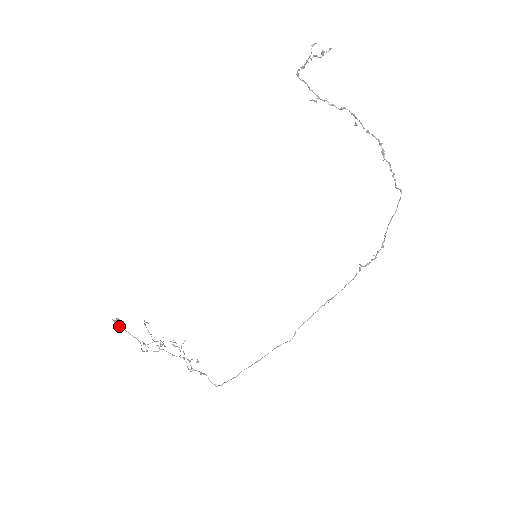
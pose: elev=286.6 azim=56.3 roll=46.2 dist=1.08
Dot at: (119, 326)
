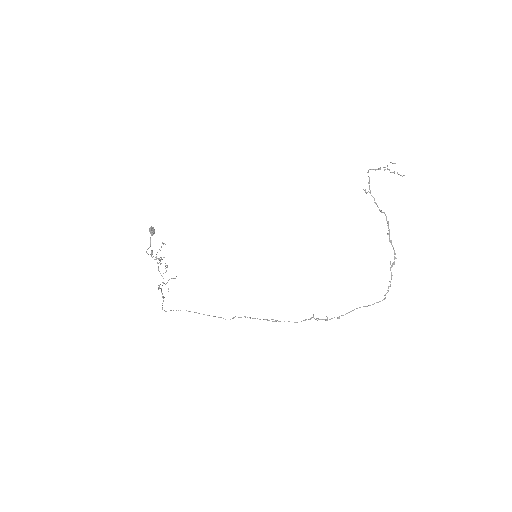
Dot at: occluded
